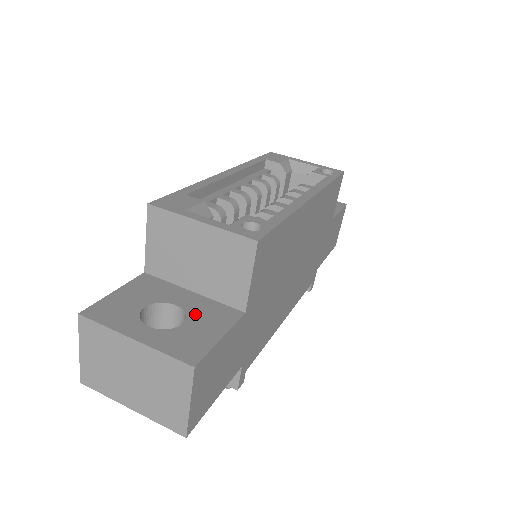
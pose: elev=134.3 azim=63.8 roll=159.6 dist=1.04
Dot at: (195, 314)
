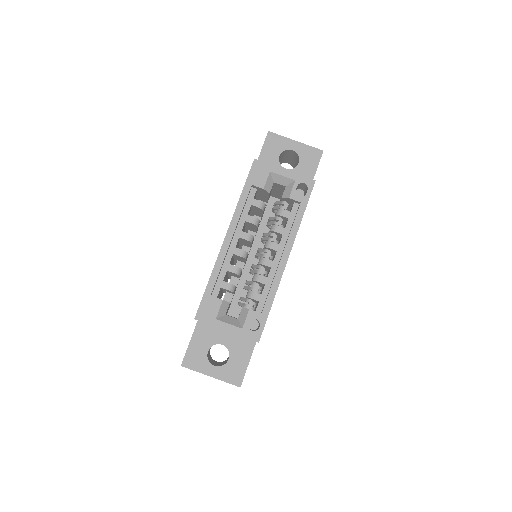
Dot at: (233, 350)
